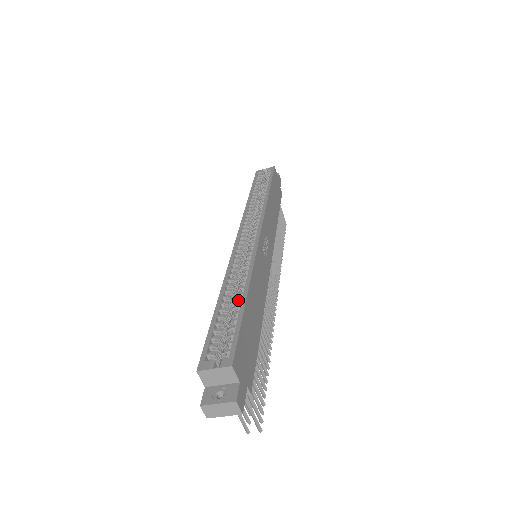
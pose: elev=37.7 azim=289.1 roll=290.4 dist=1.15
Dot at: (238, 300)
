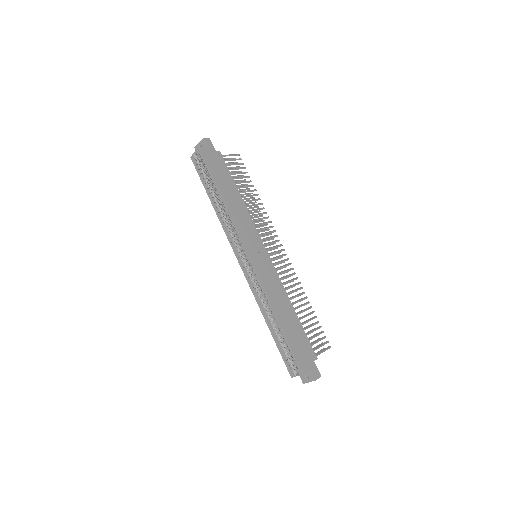
Dot at: (278, 327)
